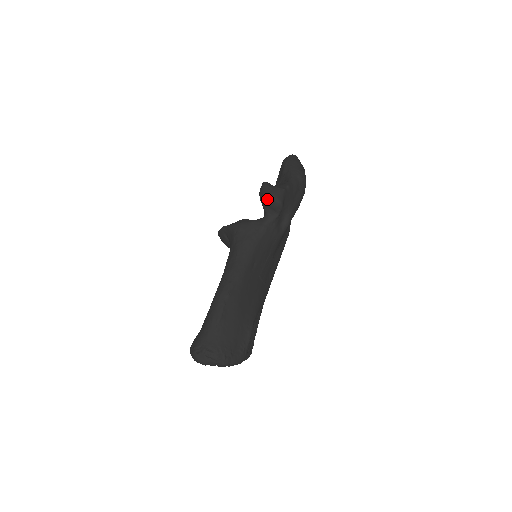
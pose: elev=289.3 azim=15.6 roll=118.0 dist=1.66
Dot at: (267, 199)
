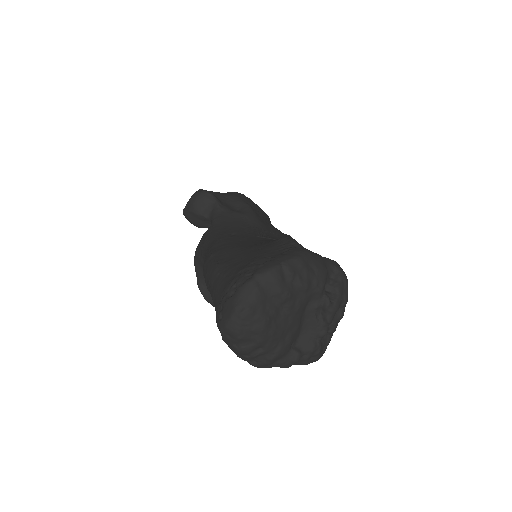
Dot at: (191, 207)
